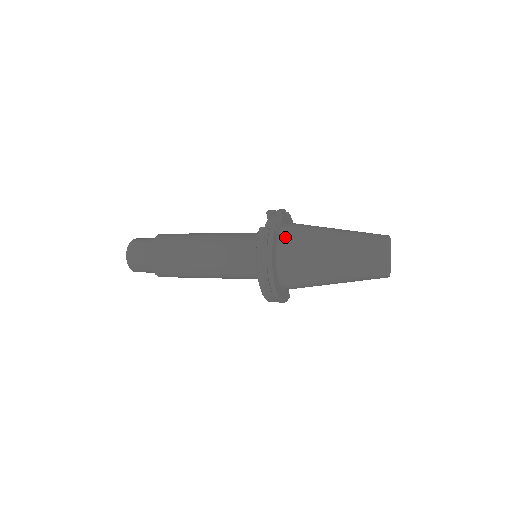
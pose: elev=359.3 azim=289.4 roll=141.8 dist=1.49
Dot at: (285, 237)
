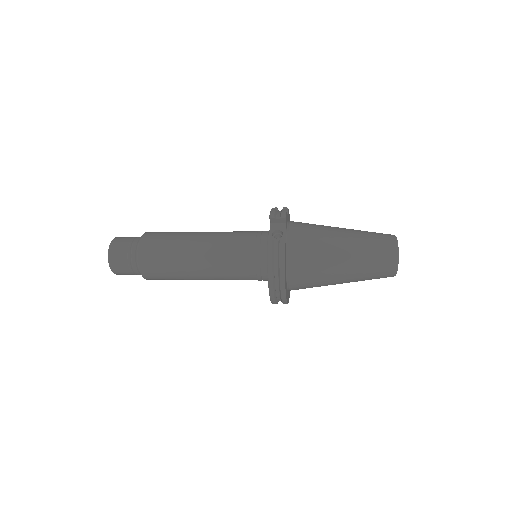
Dot at: (294, 246)
